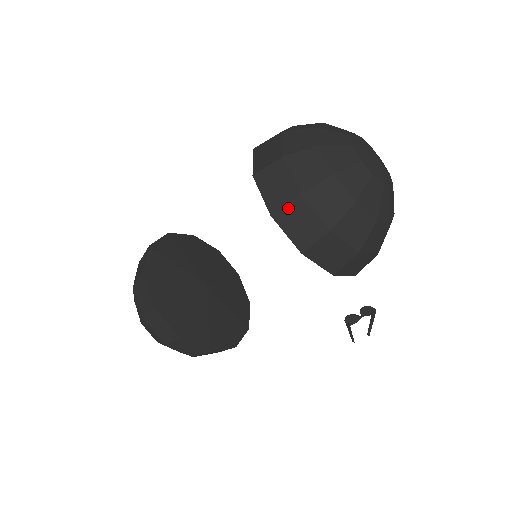
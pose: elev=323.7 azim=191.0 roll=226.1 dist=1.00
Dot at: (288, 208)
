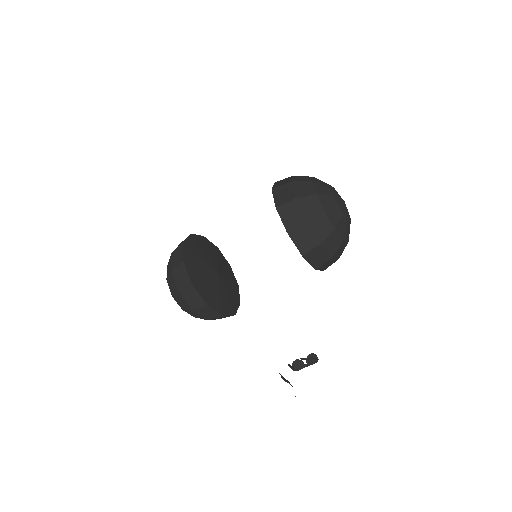
Dot at: (282, 187)
